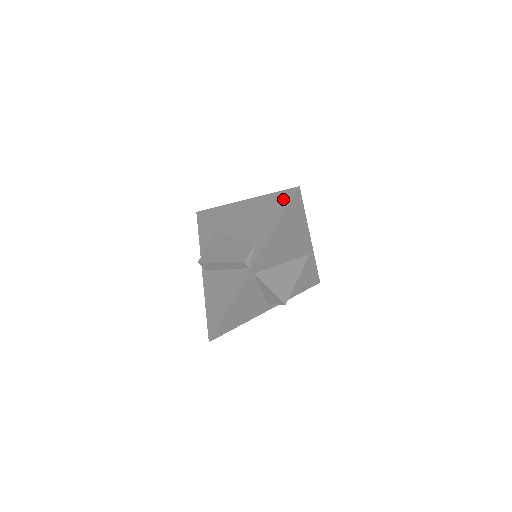
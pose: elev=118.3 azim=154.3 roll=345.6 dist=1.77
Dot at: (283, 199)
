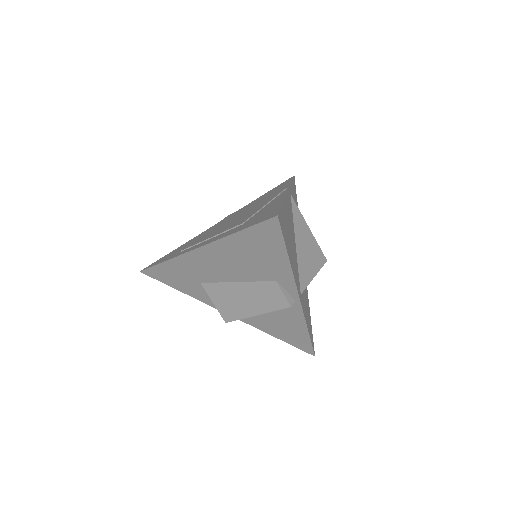
Dot at: (266, 234)
